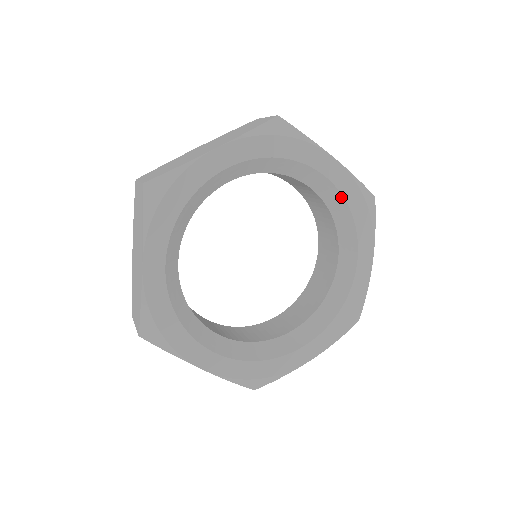
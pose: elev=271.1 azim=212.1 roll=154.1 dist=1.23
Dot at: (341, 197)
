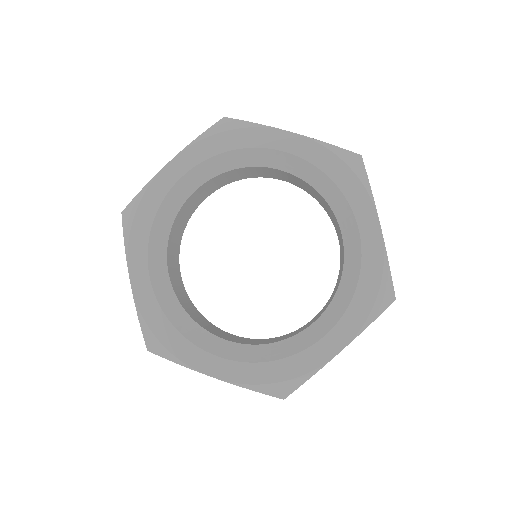
Dot at: (360, 262)
